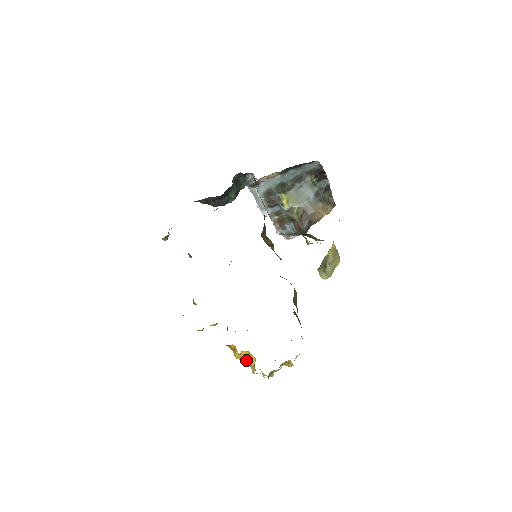
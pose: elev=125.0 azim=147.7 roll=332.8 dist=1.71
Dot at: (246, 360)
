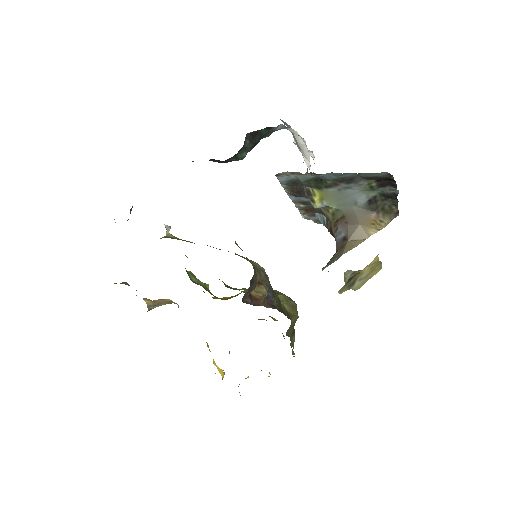
Dot at: (216, 365)
